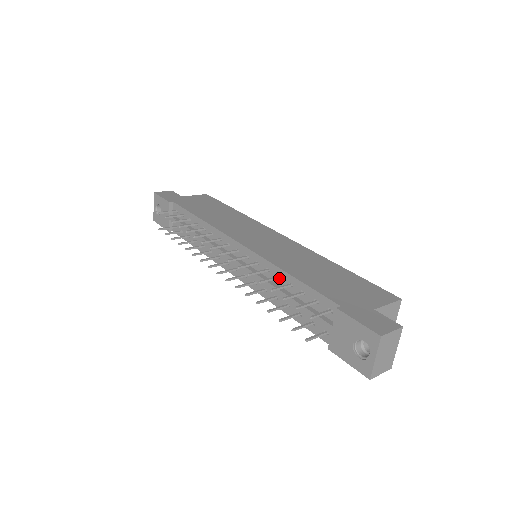
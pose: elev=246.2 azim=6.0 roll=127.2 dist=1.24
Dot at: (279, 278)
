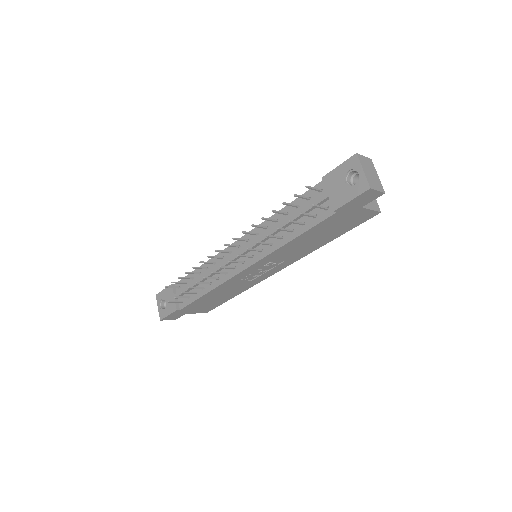
Dot at: (277, 221)
